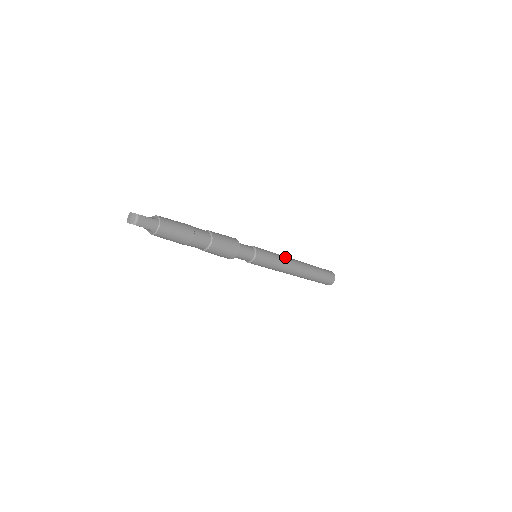
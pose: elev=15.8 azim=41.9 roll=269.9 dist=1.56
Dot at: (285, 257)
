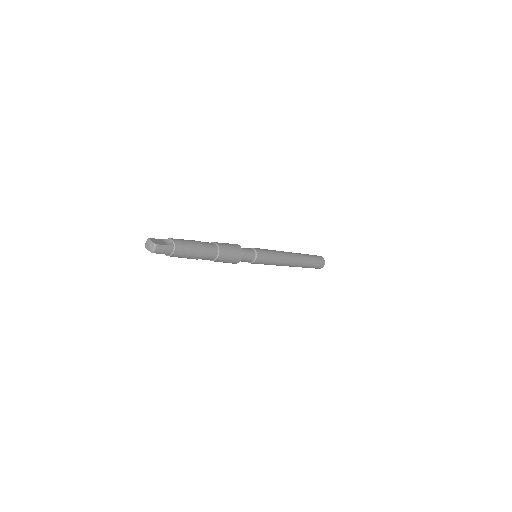
Dot at: (282, 254)
